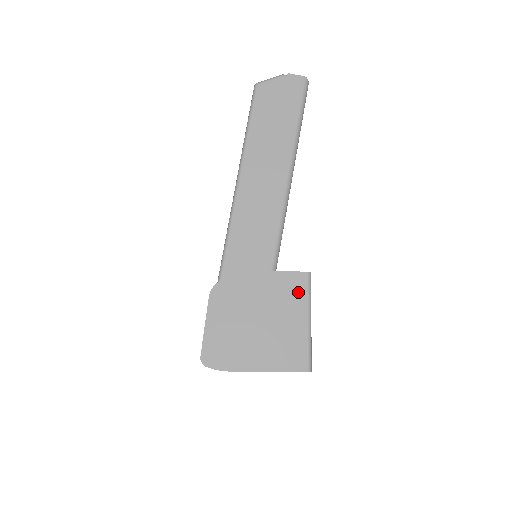
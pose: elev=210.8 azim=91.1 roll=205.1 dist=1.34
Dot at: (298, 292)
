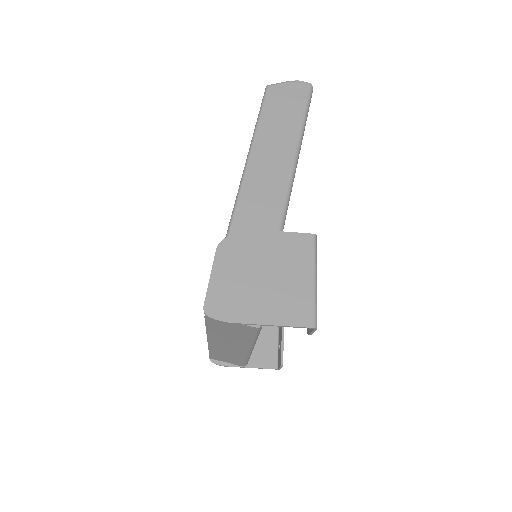
Dot at: (304, 251)
